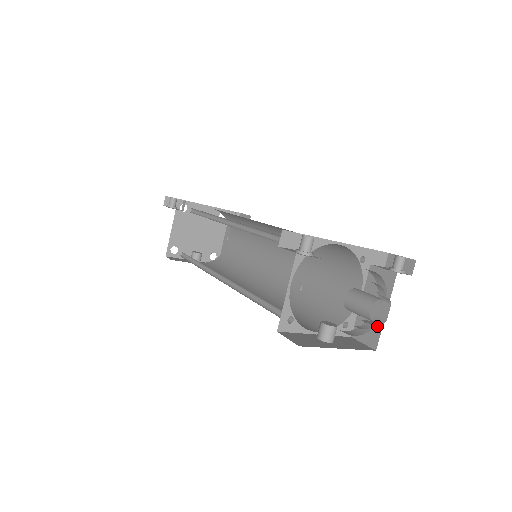
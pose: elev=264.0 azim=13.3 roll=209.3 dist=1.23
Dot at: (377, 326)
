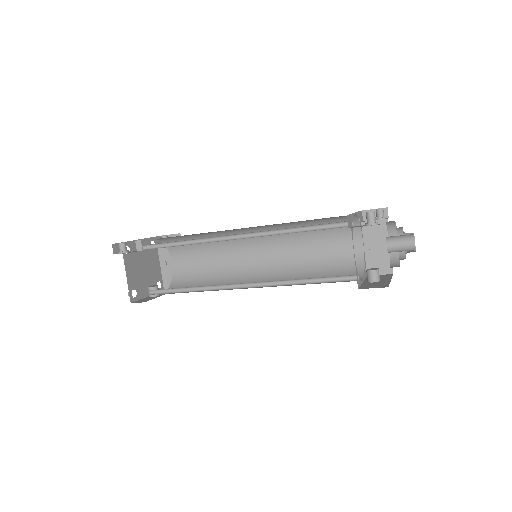
Dot at: (387, 259)
